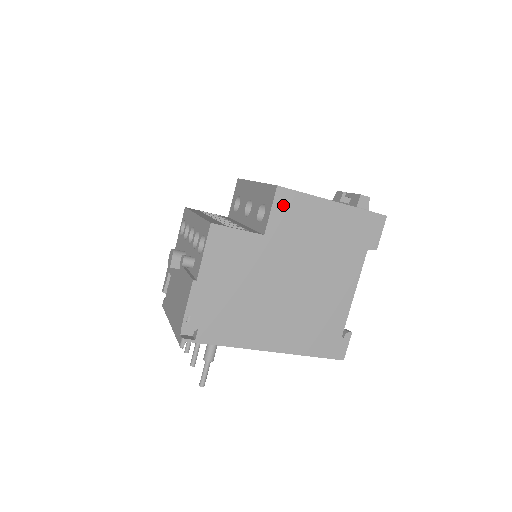
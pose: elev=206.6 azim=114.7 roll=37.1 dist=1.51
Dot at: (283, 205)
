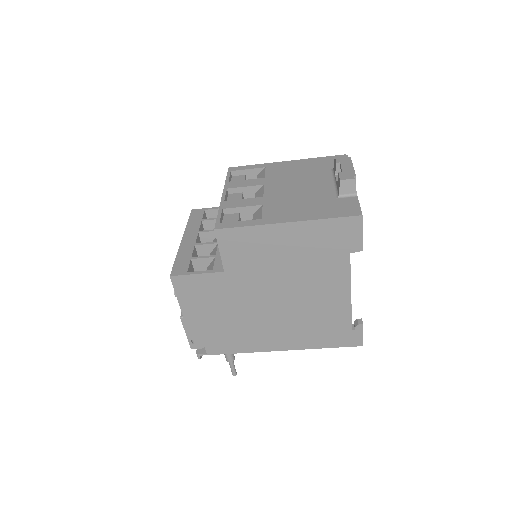
Dot at: (230, 243)
